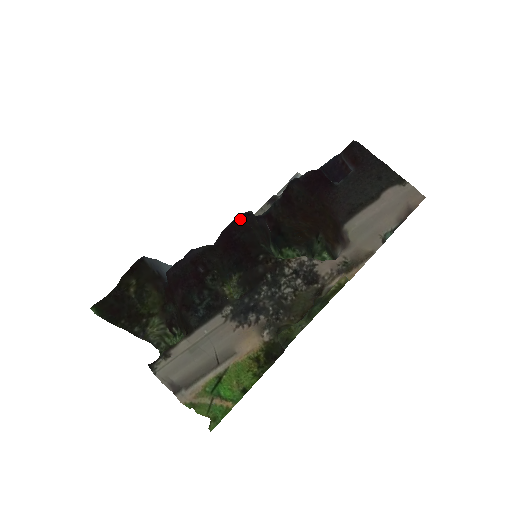
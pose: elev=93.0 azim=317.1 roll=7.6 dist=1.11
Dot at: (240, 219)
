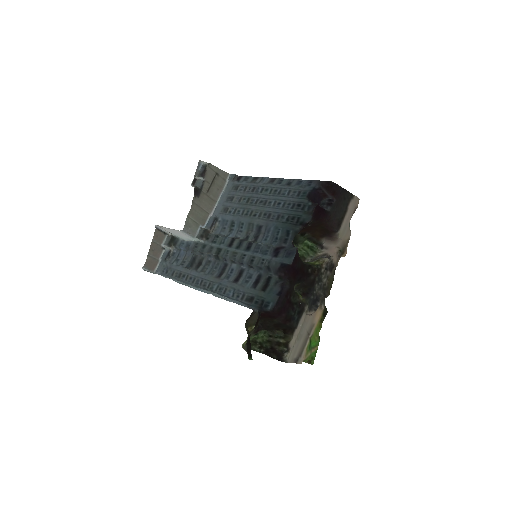
Dot at: (295, 256)
